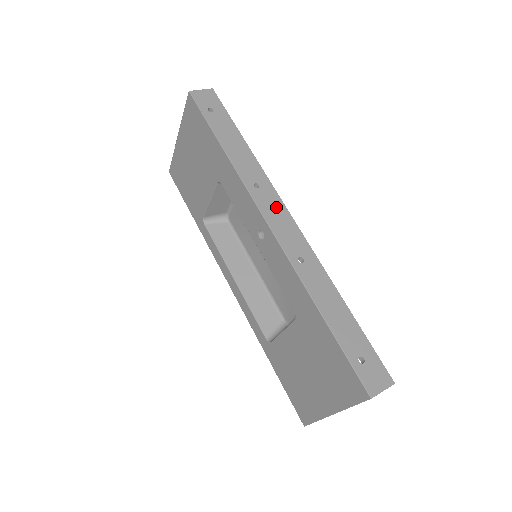
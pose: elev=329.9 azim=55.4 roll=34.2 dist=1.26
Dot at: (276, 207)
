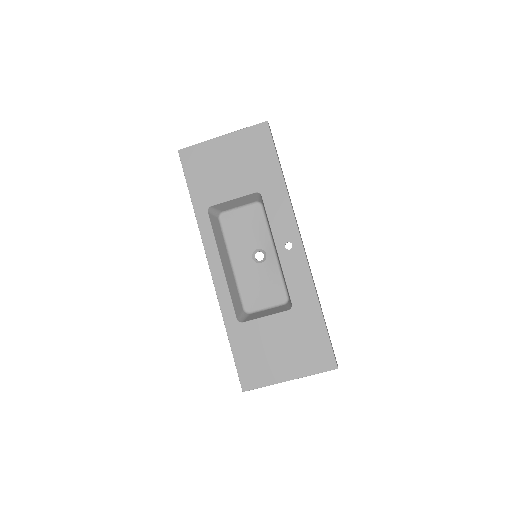
Dot at: occluded
